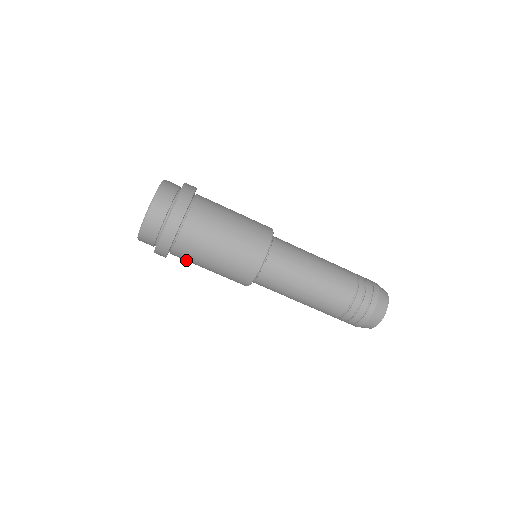
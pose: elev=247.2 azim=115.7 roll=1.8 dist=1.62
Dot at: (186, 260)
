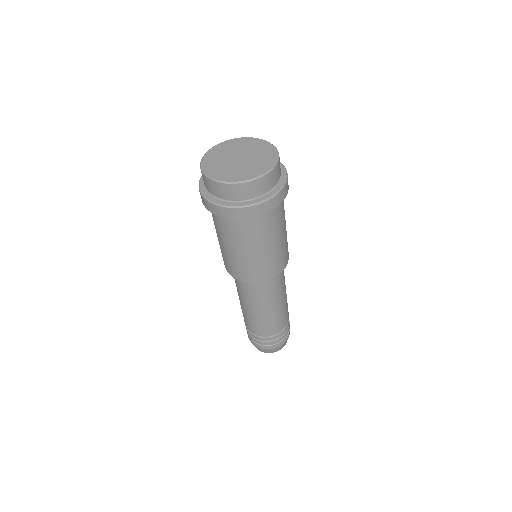
Dot at: occluded
